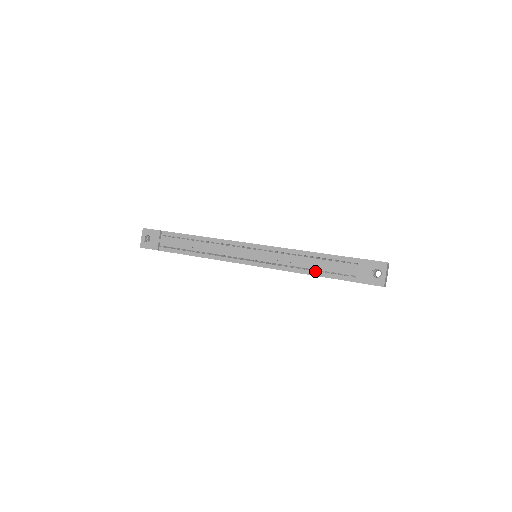
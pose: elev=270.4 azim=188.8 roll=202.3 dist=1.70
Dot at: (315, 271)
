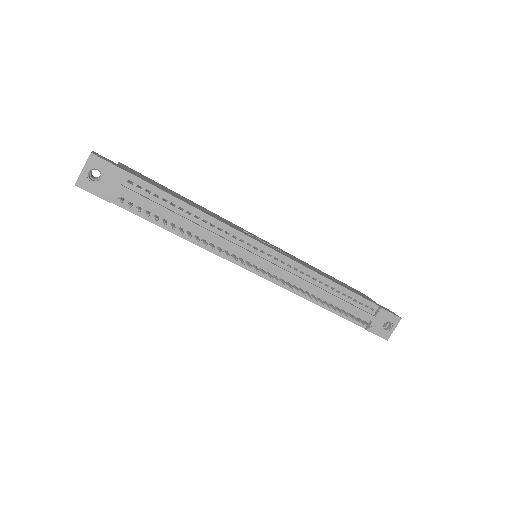
Dot at: occluded
